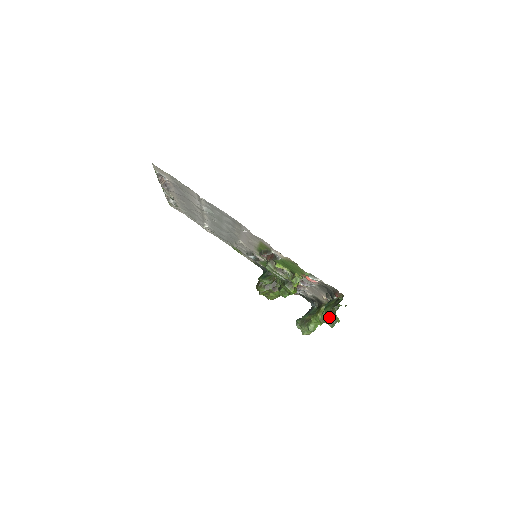
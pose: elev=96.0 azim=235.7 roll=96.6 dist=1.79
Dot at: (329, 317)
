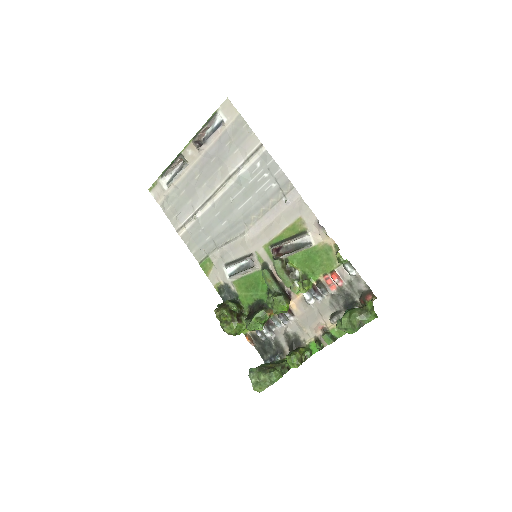
Dot at: (359, 314)
